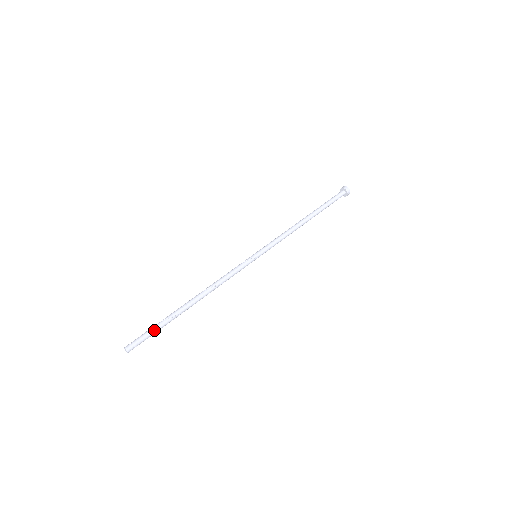
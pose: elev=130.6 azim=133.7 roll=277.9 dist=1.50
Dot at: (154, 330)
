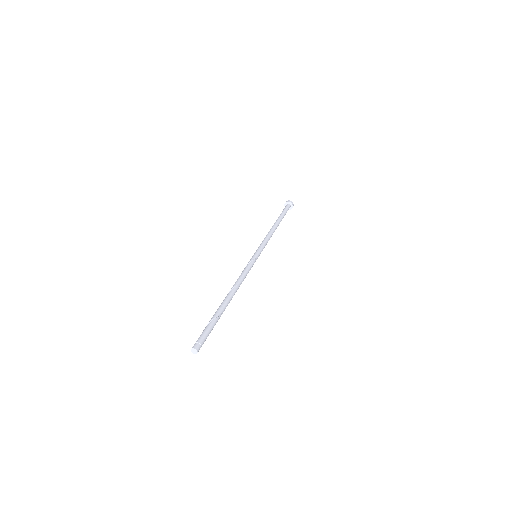
Dot at: (212, 328)
